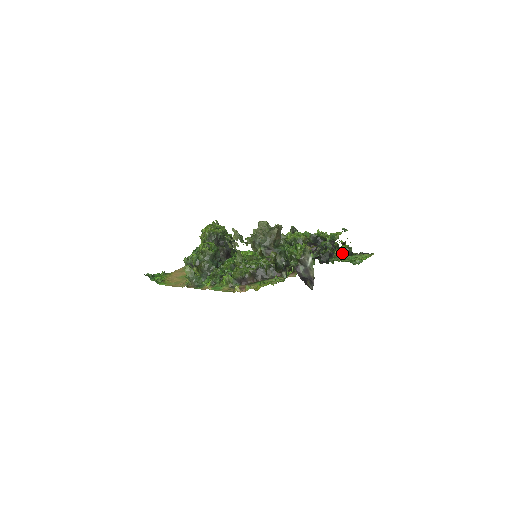
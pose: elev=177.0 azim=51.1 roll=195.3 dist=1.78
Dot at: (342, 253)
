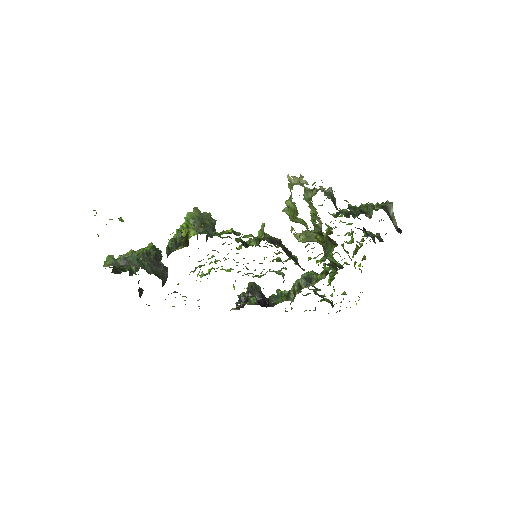
Dot at: (327, 301)
